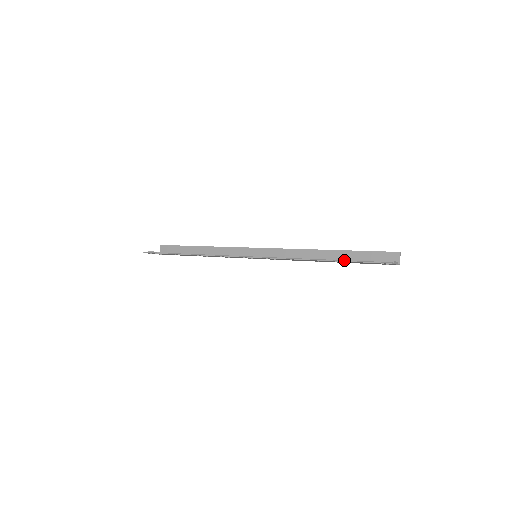
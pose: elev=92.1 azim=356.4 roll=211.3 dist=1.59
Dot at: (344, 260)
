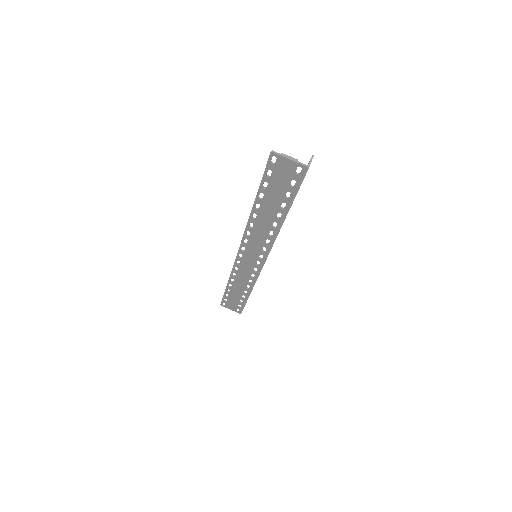
Dot at: (260, 187)
